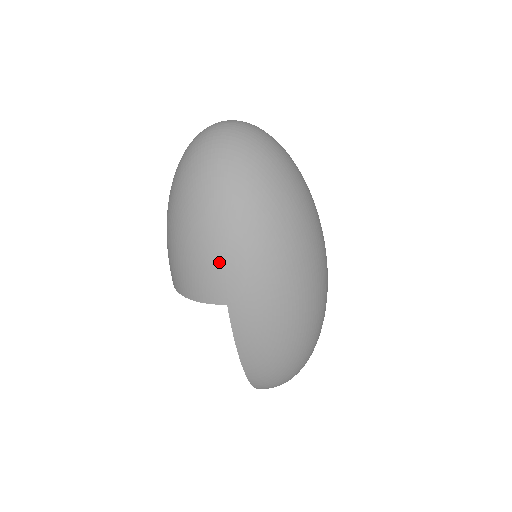
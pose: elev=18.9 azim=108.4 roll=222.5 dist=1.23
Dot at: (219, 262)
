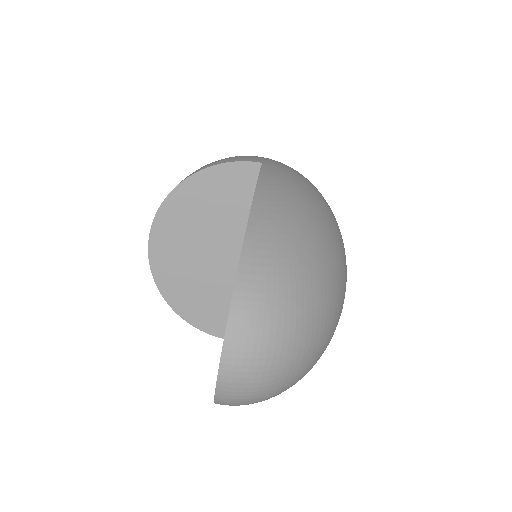
Dot at: (262, 157)
